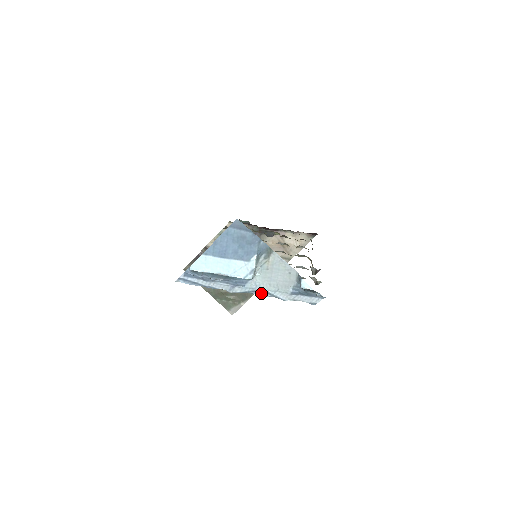
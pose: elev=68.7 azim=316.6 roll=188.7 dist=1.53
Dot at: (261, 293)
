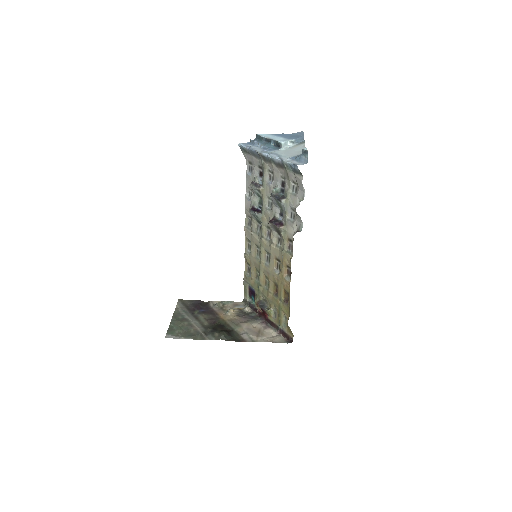
Dot at: (274, 156)
